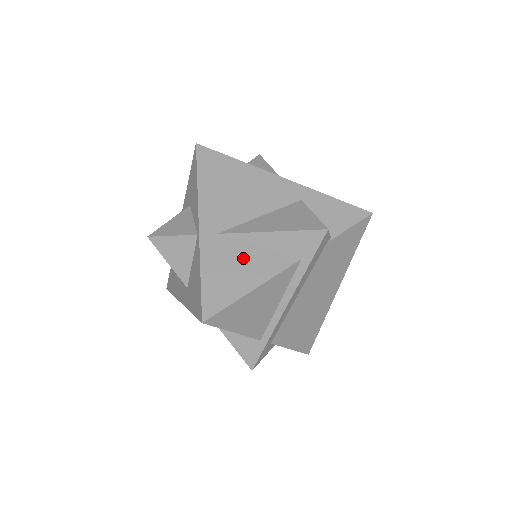
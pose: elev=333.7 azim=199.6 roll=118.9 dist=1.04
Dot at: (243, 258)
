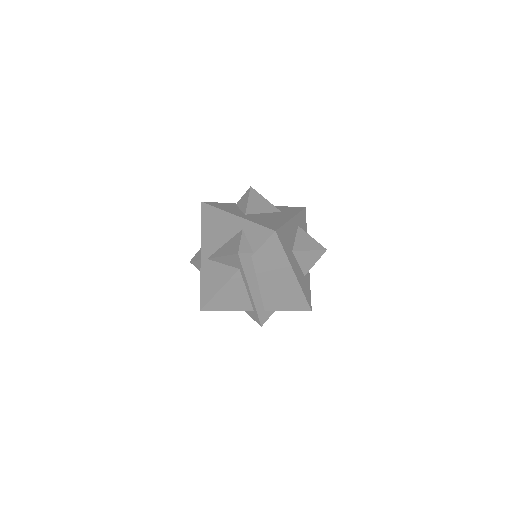
Dot at: (216, 272)
